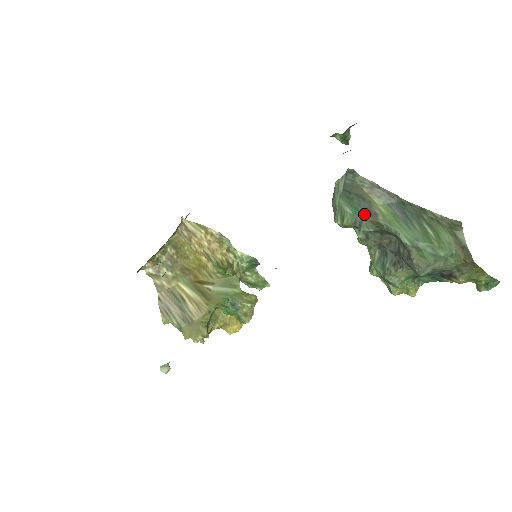
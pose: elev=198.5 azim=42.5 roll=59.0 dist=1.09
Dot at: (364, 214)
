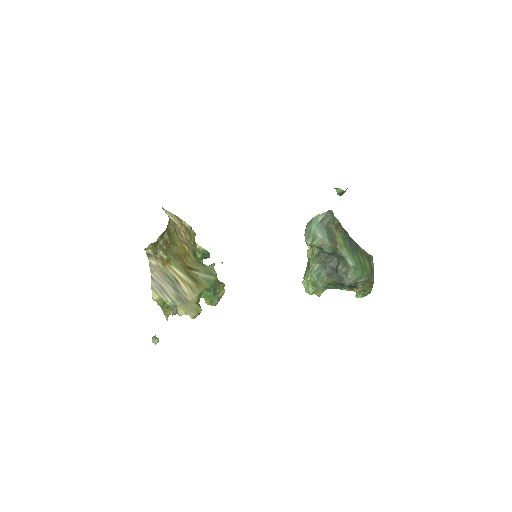
Dot at: (330, 241)
